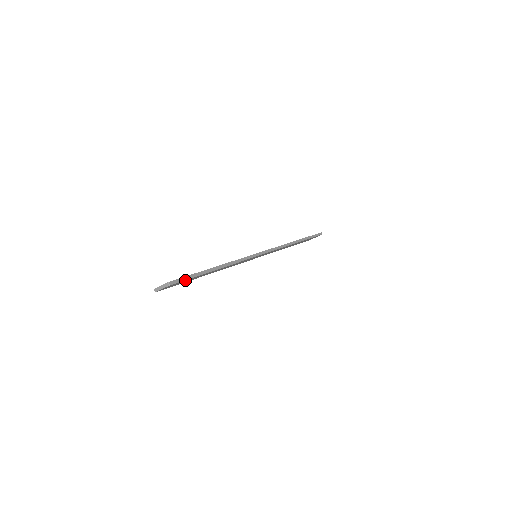
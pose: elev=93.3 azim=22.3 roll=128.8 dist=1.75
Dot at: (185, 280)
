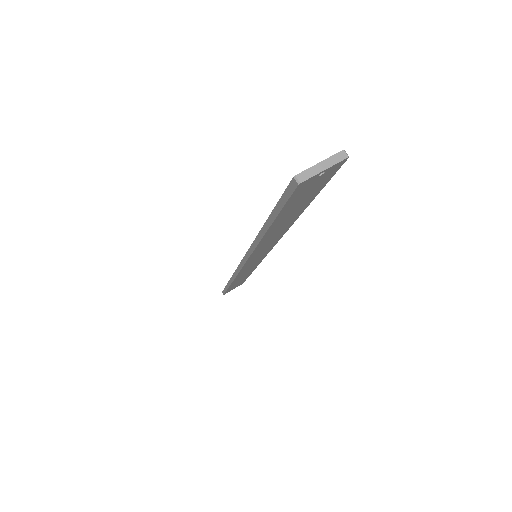
Dot at: (323, 183)
